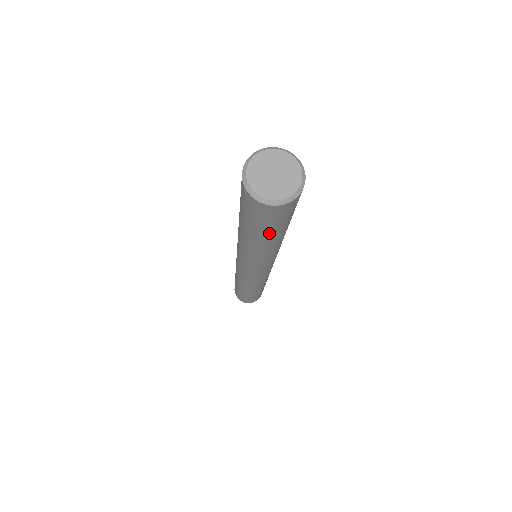
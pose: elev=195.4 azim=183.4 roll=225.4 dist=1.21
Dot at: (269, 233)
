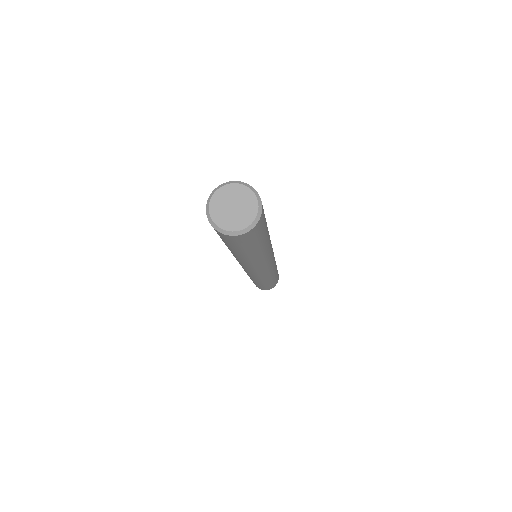
Dot at: (259, 244)
